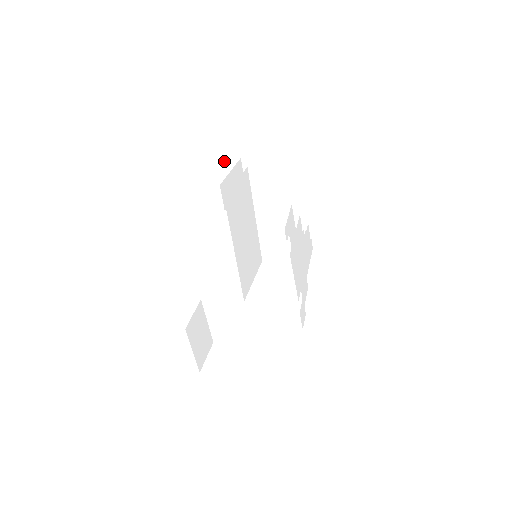
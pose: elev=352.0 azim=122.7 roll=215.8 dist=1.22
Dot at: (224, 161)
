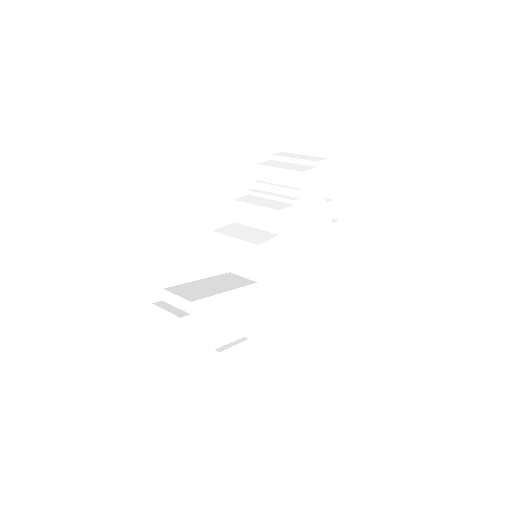
Dot at: (170, 320)
